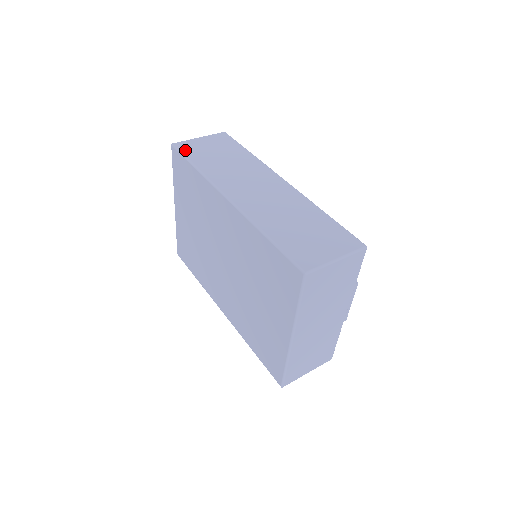
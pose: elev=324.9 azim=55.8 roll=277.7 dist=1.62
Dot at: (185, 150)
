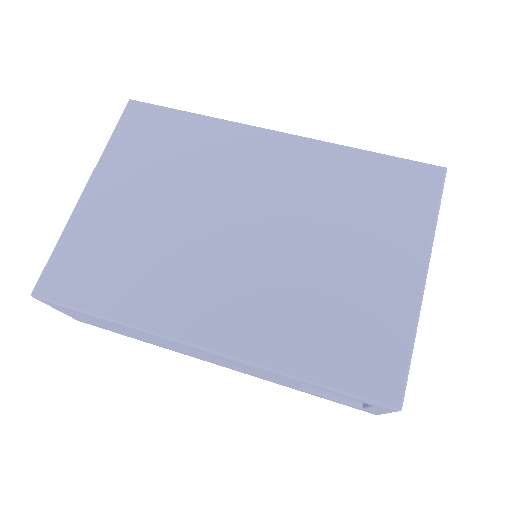
Dot at: occluded
